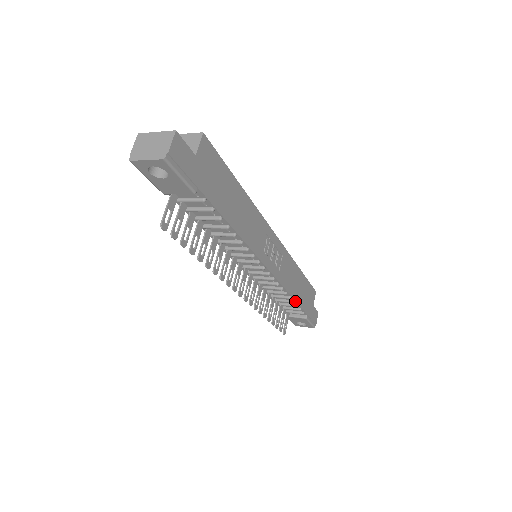
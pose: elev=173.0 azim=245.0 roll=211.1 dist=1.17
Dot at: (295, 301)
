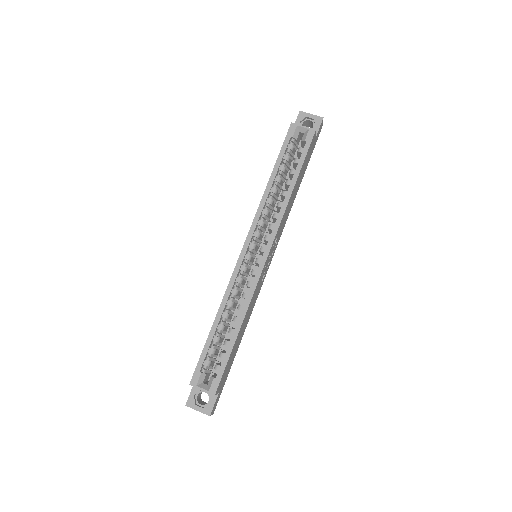
Dot at: (296, 193)
